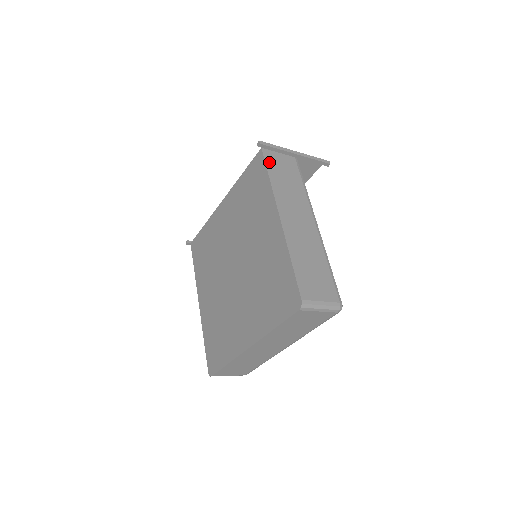
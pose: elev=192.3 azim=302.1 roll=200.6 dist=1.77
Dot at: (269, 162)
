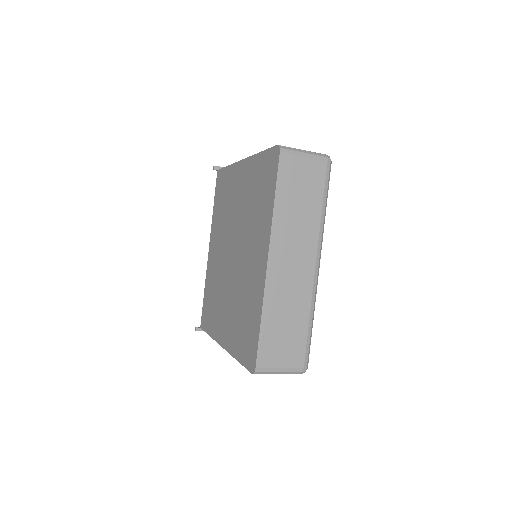
Dot at: occluded
